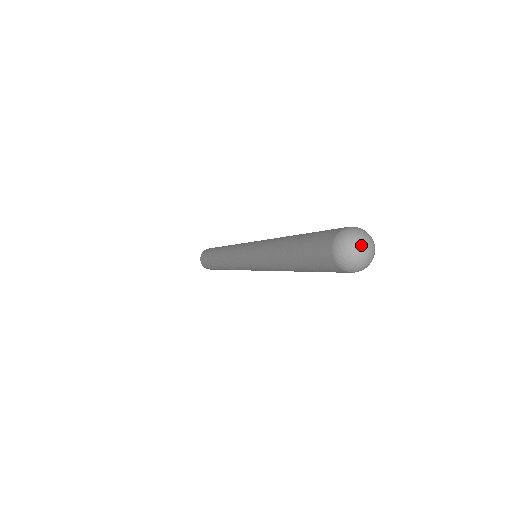
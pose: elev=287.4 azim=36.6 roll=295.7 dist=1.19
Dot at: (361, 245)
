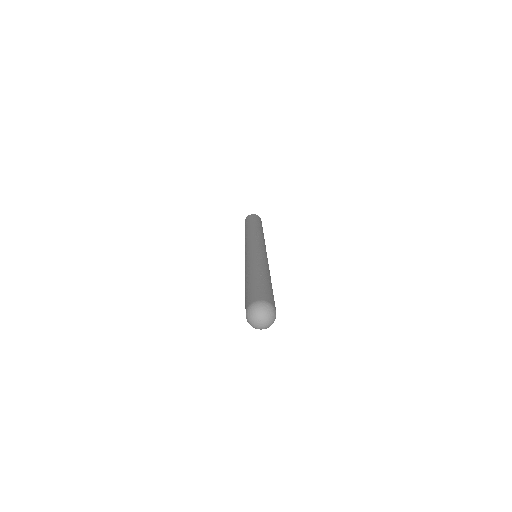
Dot at: (261, 318)
